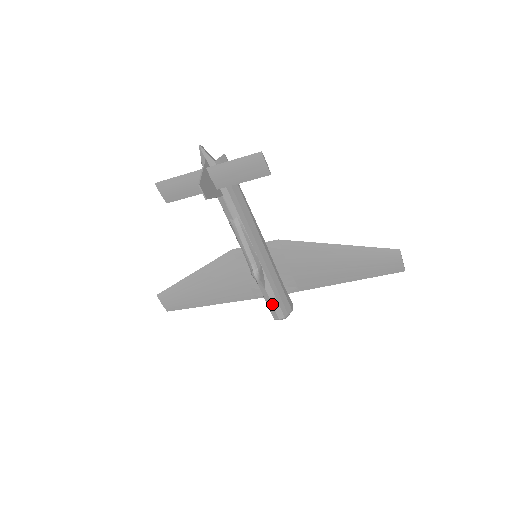
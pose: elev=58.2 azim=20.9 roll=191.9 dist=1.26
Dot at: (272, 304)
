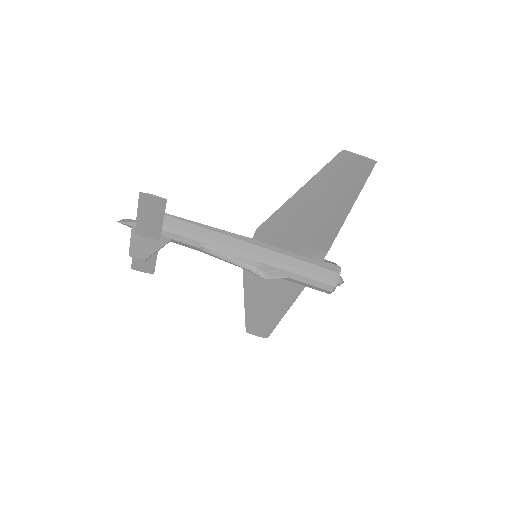
Dot at: (309, 284)
